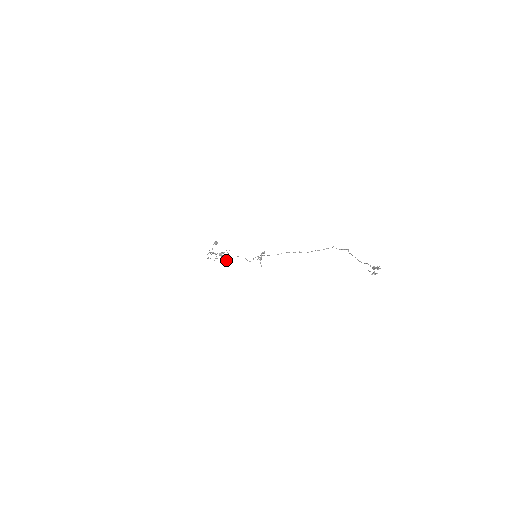
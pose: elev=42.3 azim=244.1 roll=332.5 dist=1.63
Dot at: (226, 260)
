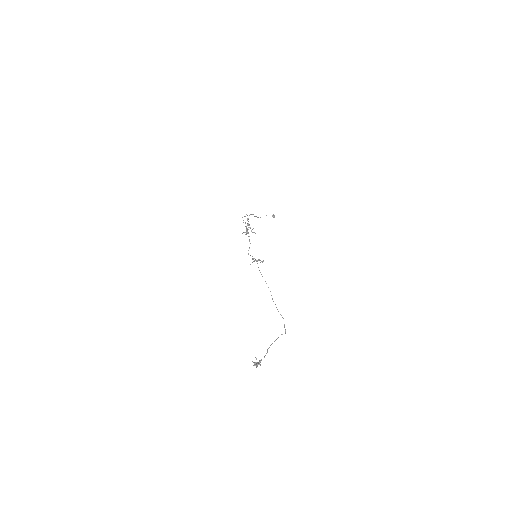
Dot at: (246, 232)
